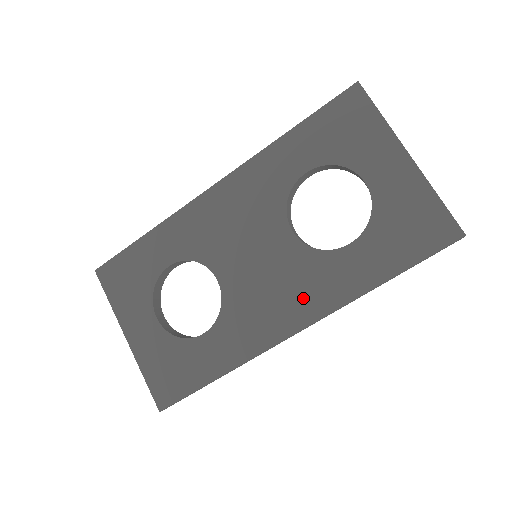
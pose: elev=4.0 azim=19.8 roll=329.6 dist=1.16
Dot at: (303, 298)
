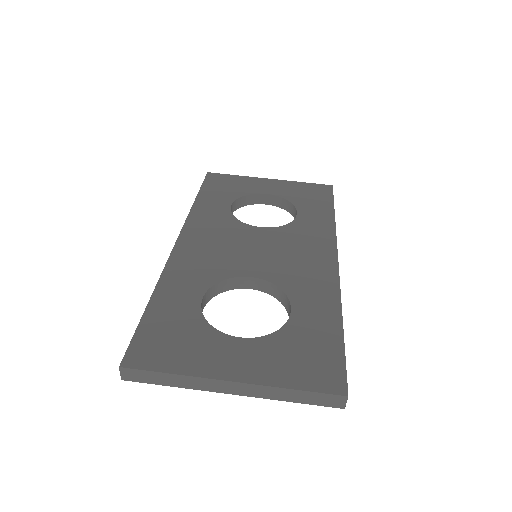
Dot at: (314, 245)
